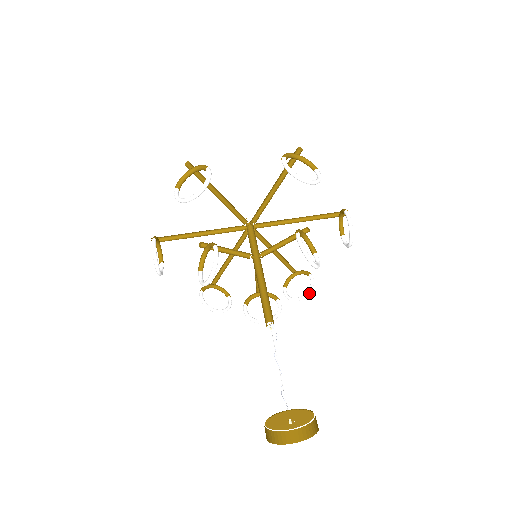
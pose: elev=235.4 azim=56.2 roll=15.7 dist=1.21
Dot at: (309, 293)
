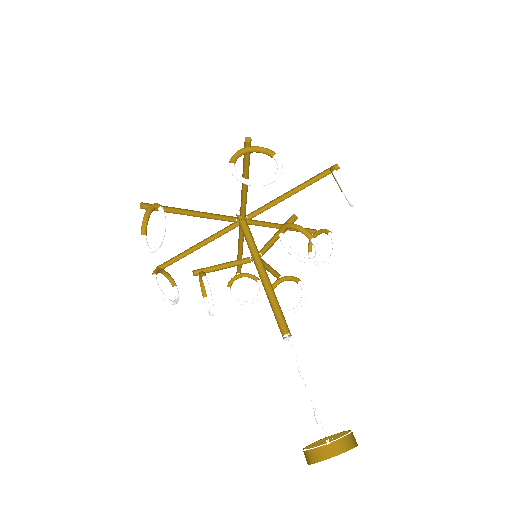
Dot at: (334, 255)
